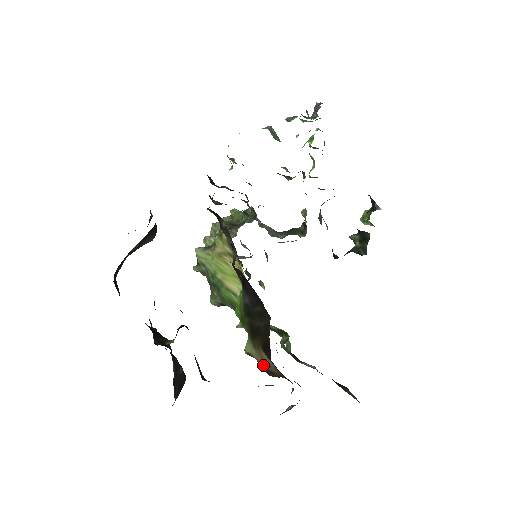
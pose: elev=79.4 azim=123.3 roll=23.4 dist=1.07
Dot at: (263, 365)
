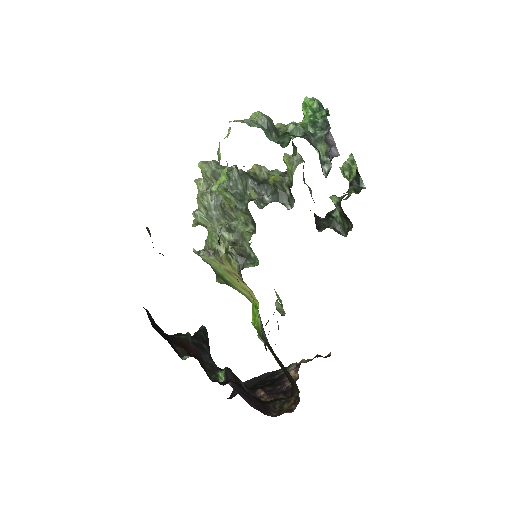
Dot at: occluded
